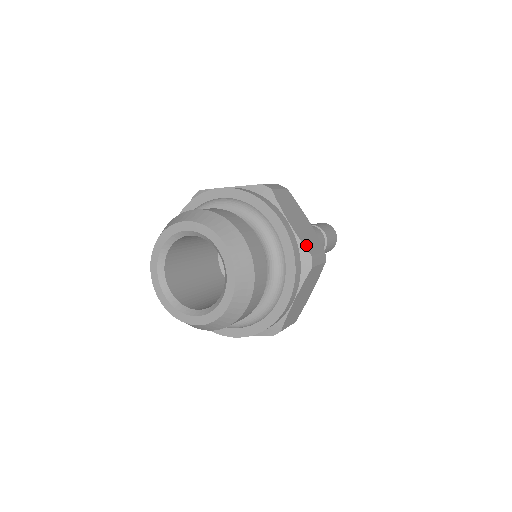
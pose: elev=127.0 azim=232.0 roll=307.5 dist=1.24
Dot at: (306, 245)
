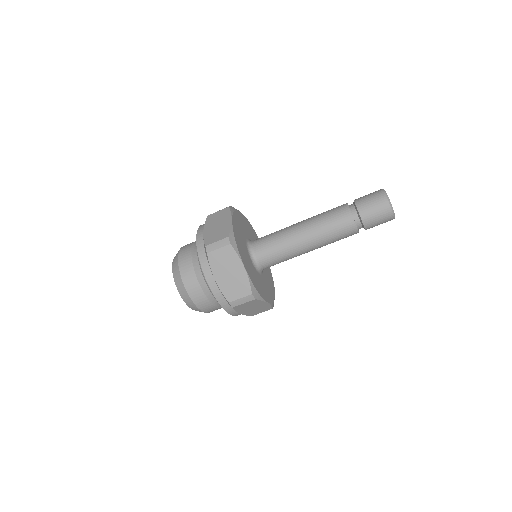
Dot at: (227, 295)
